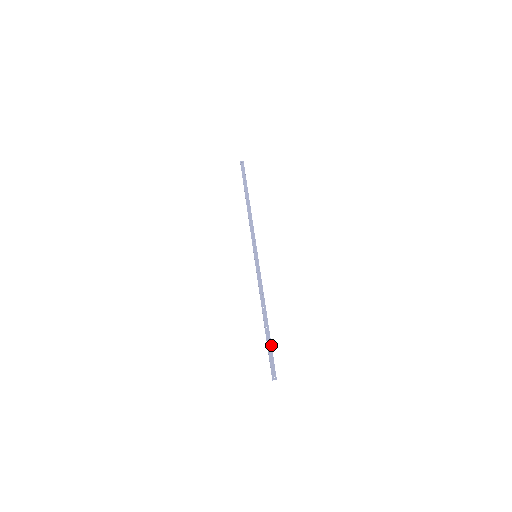
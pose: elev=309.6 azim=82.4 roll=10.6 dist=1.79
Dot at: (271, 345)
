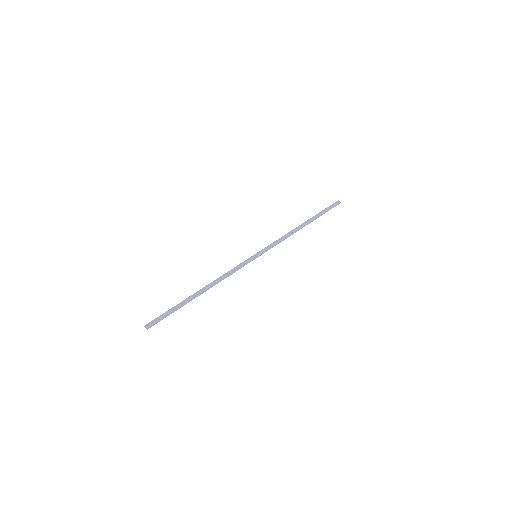
Dot at: (178, 308)
